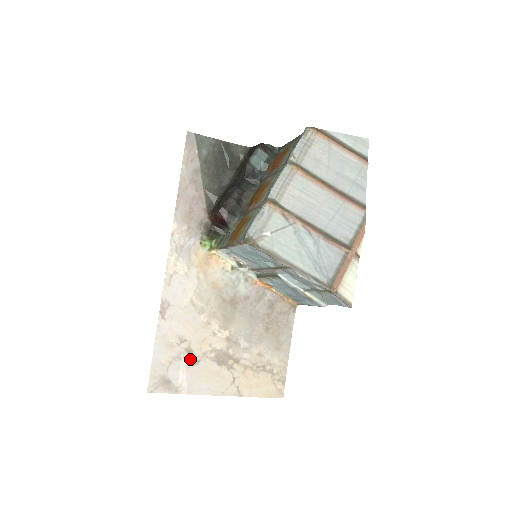
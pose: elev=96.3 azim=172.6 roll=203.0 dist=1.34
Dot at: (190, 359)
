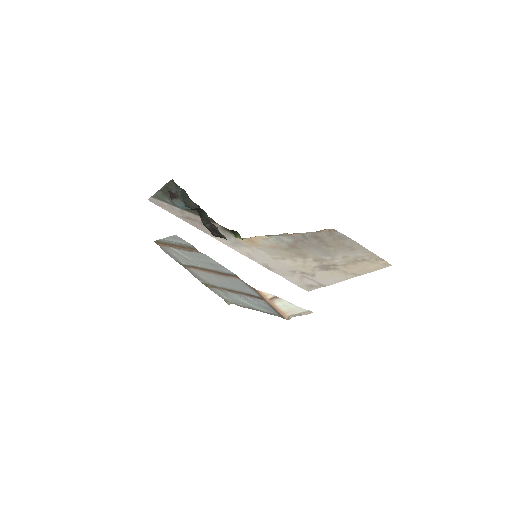
Dot at: (308, 275)
